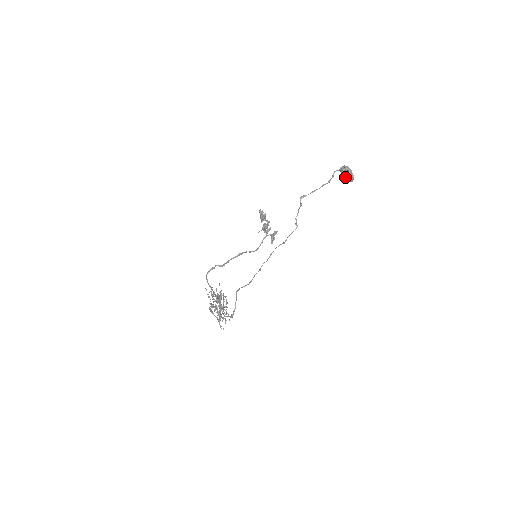
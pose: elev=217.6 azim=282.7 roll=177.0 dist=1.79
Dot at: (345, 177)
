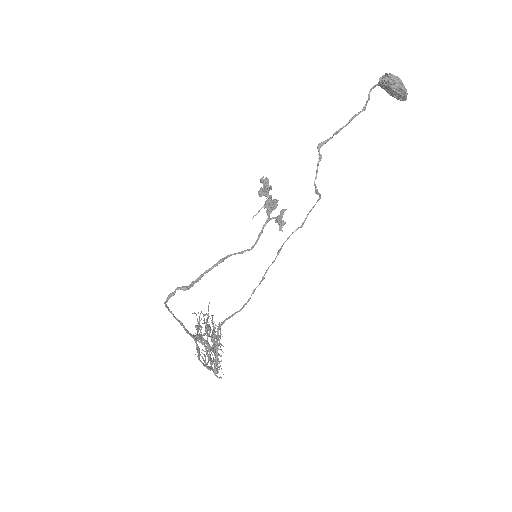
Dot at: (391, 95)
